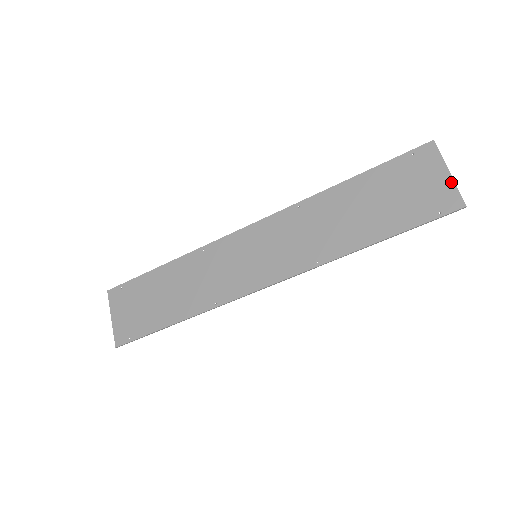
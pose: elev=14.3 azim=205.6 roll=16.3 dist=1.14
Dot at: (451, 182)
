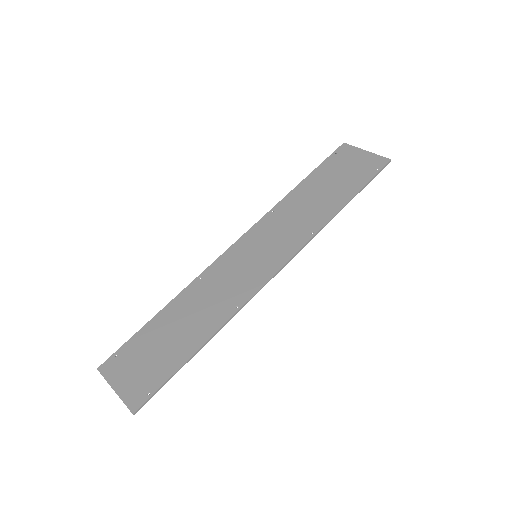
Dot at: (372, 154)
